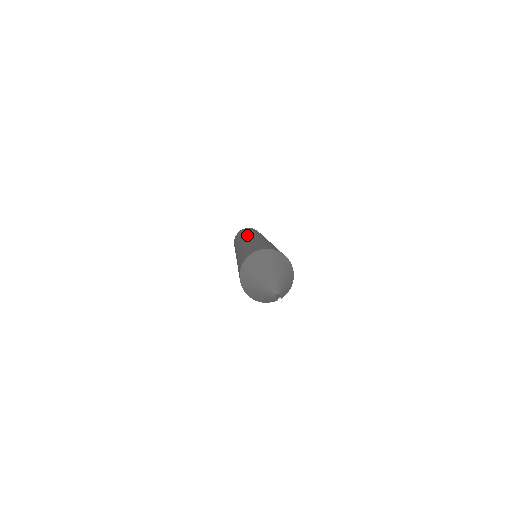
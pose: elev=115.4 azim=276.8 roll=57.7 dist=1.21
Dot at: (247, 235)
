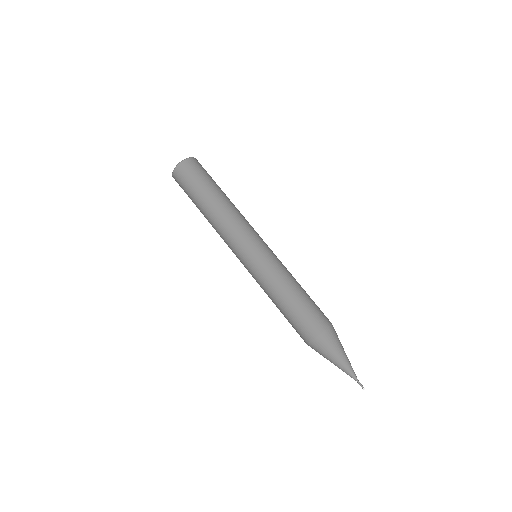
Dot at: (233, 240)
